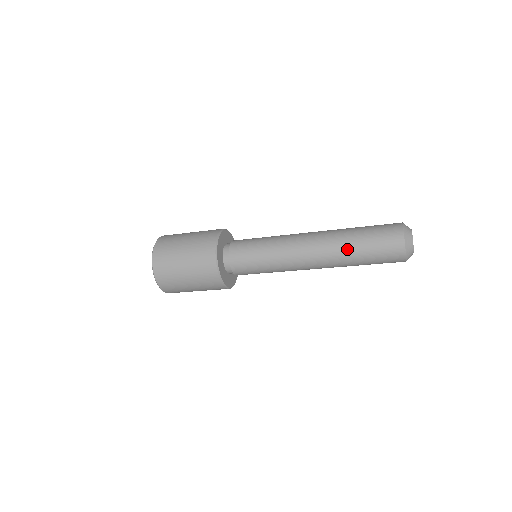
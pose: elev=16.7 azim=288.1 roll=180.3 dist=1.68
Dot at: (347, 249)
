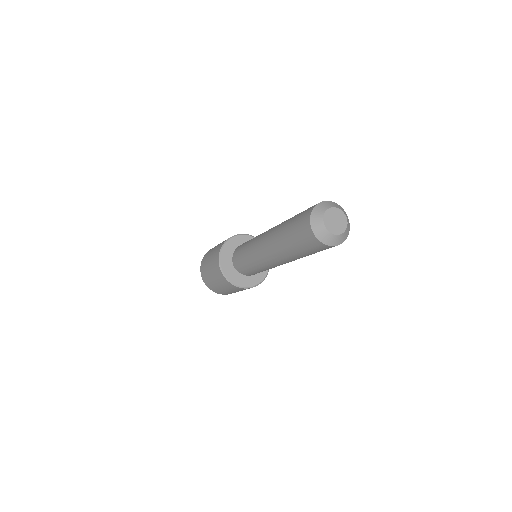
Dot at: (282, 227)
